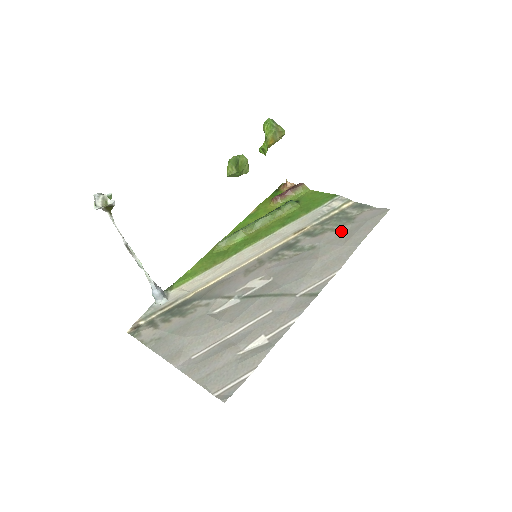
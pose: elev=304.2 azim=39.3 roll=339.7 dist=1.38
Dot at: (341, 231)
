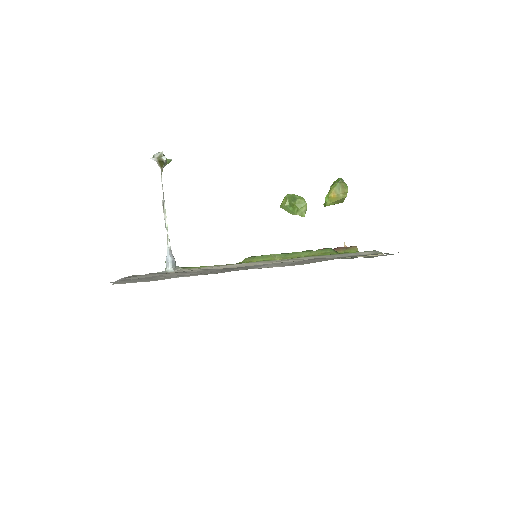
Dot at: occluded
